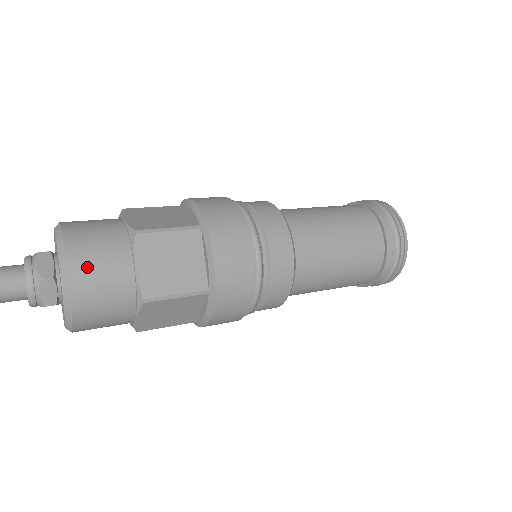
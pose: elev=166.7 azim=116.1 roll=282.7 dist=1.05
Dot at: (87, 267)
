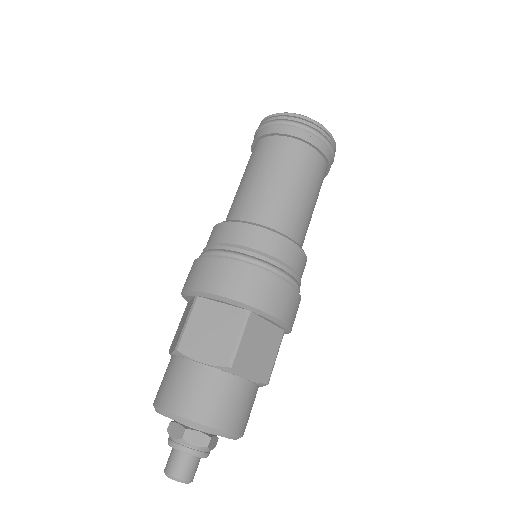
Dot at: (232, 417)
